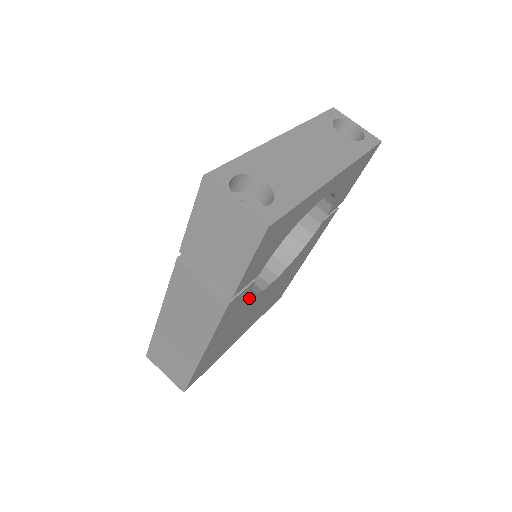
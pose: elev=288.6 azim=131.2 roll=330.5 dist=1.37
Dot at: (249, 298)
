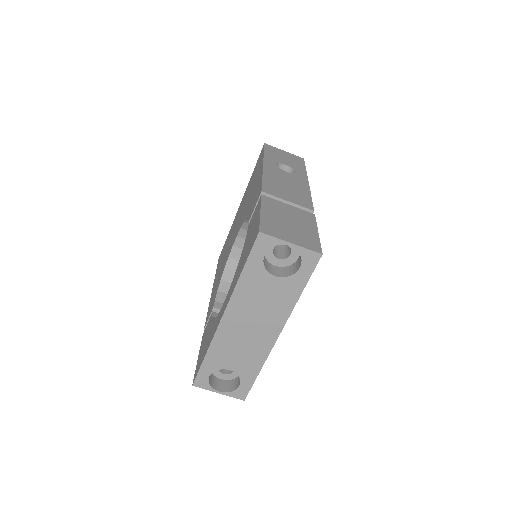
Dot at: occluded
